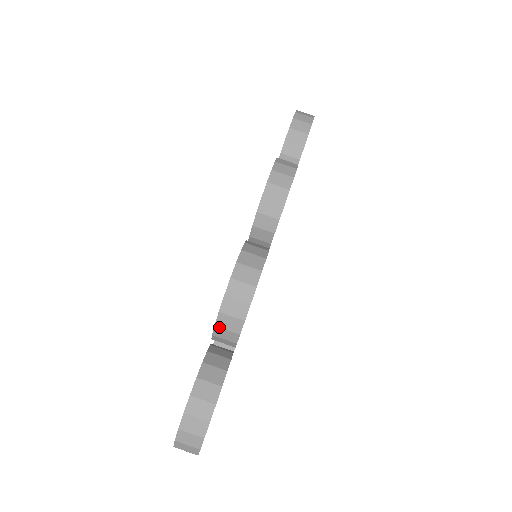
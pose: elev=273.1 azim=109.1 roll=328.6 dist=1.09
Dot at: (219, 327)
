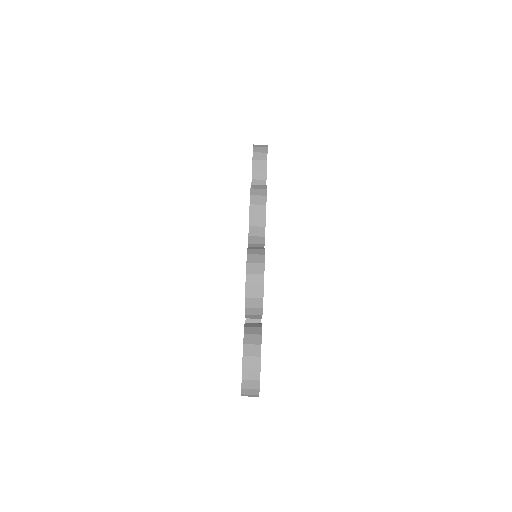
Dot at: (248, 307)
